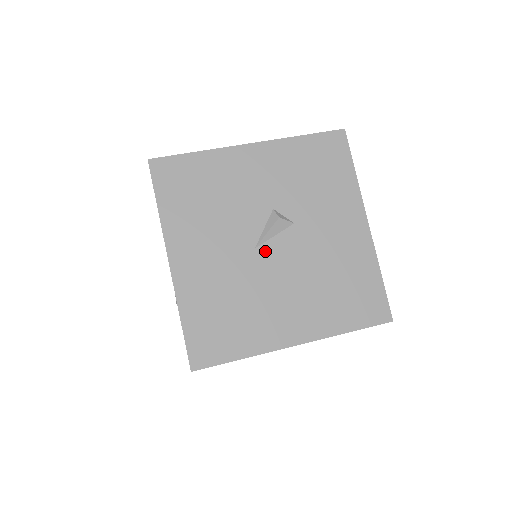
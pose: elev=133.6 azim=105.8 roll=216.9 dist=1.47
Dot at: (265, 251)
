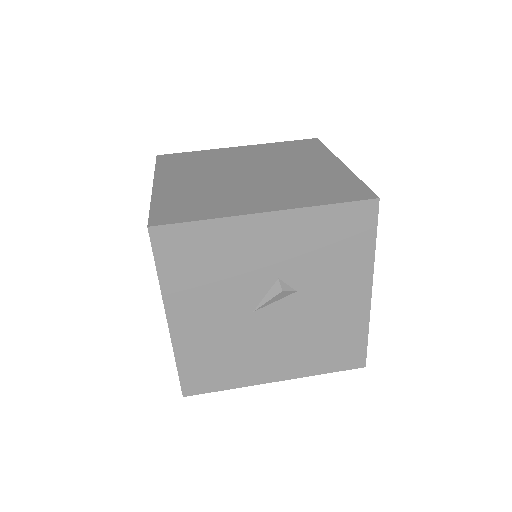
Dot at: (263, 314)
